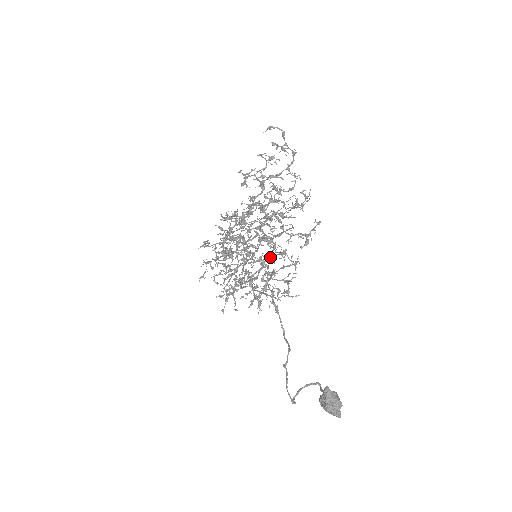
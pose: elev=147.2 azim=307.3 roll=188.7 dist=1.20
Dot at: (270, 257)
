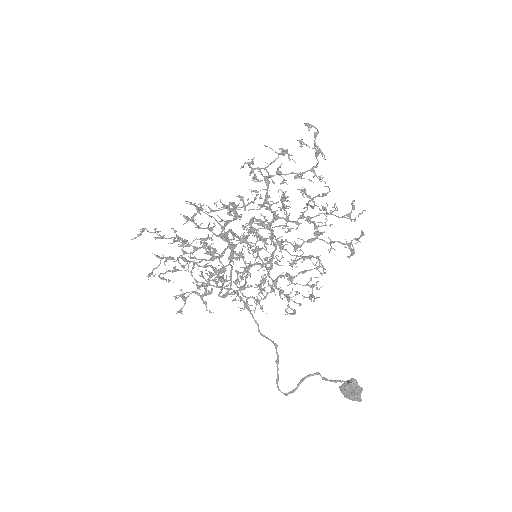
Dot at: occluded
